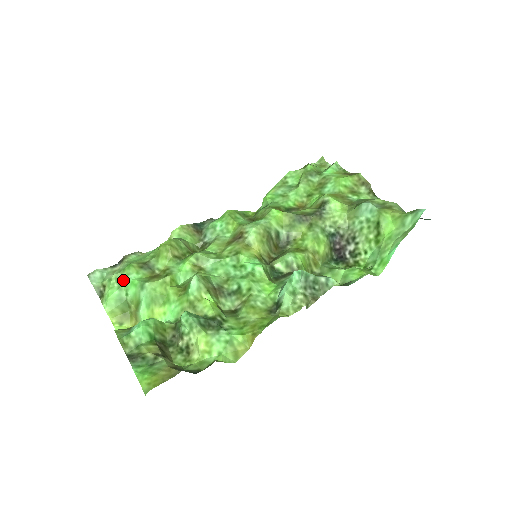
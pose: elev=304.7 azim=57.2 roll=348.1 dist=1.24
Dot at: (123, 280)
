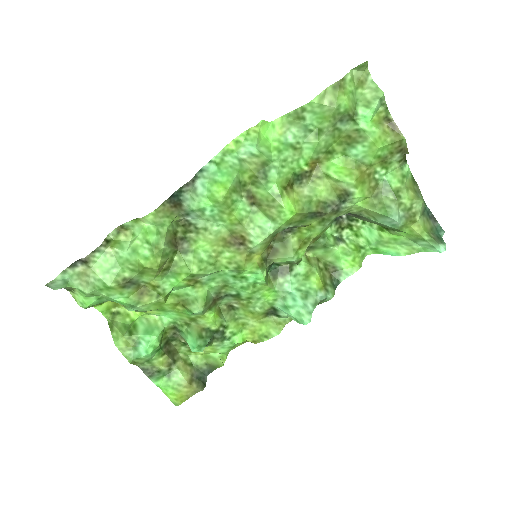
Dot at: (102, 295)
